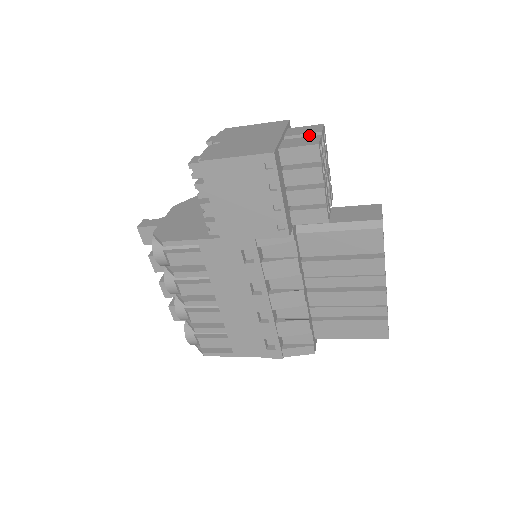
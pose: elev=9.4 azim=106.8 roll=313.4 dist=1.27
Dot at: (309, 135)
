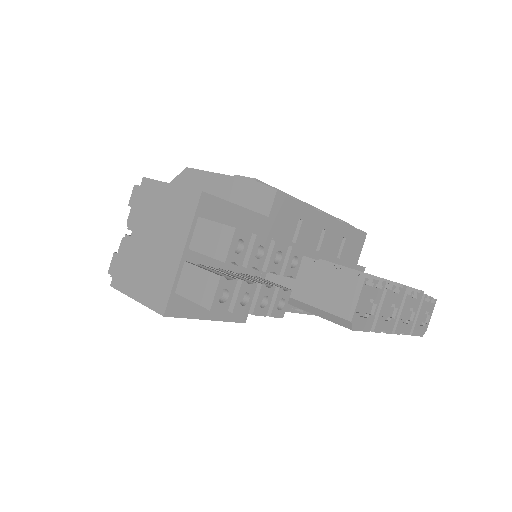
Dot at: (214, 258)
